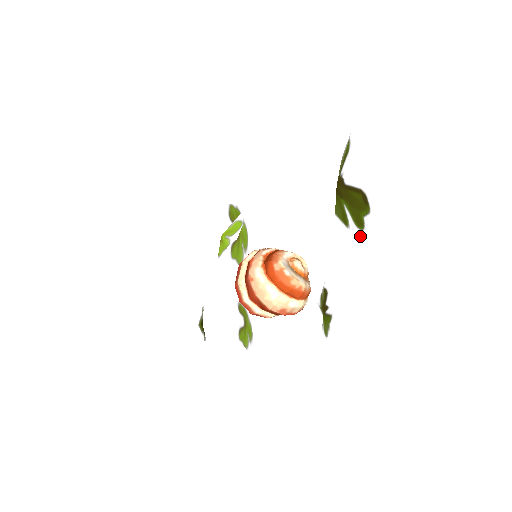
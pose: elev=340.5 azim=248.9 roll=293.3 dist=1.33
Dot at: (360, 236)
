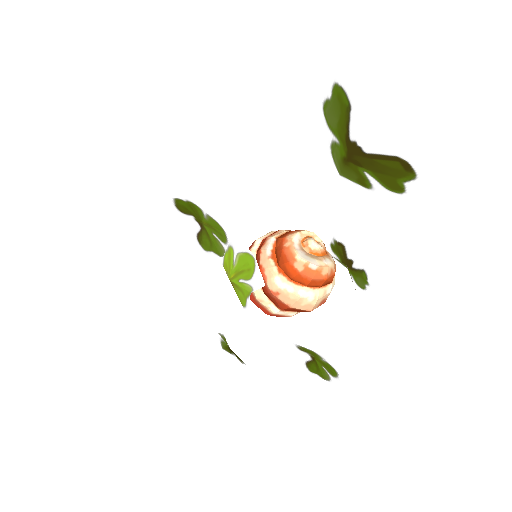
Dot at: (395, 198)
